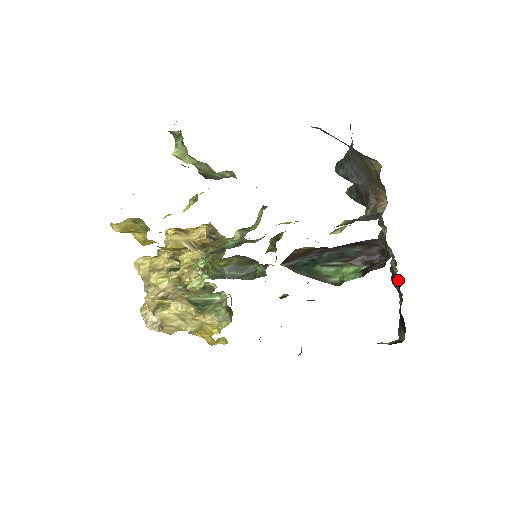
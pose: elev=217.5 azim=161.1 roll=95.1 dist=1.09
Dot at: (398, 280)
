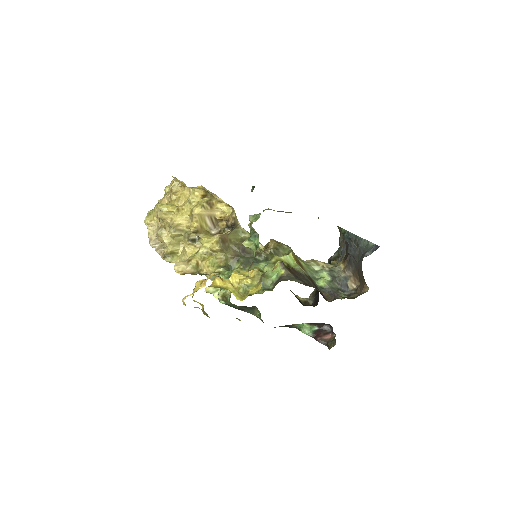
Dot at: occluded
